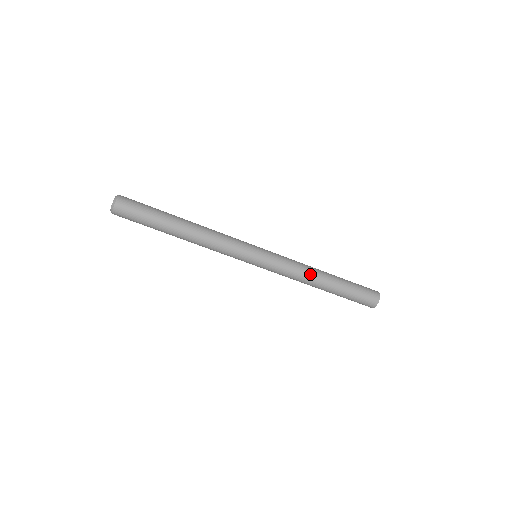
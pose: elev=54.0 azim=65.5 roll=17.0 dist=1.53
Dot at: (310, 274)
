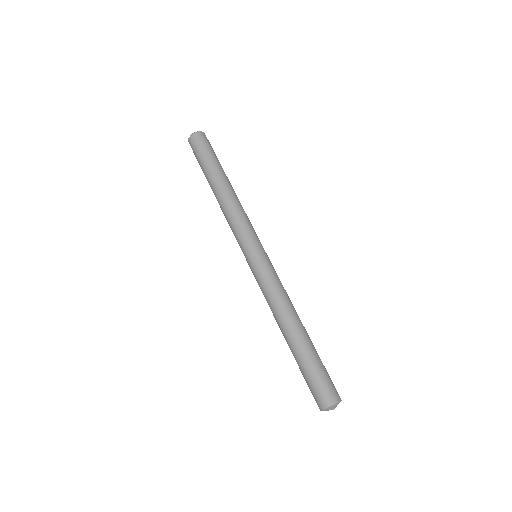
Dot at: (294, 308)
